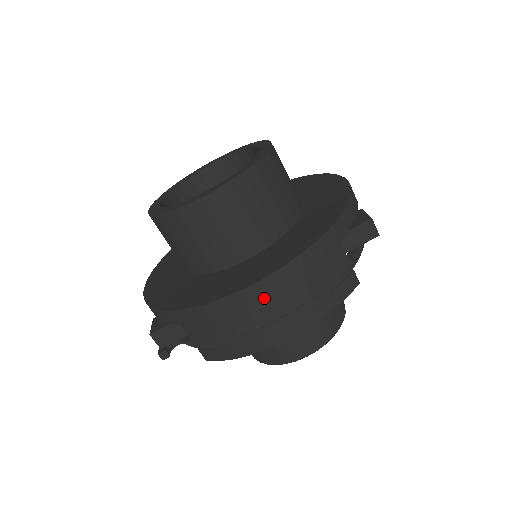
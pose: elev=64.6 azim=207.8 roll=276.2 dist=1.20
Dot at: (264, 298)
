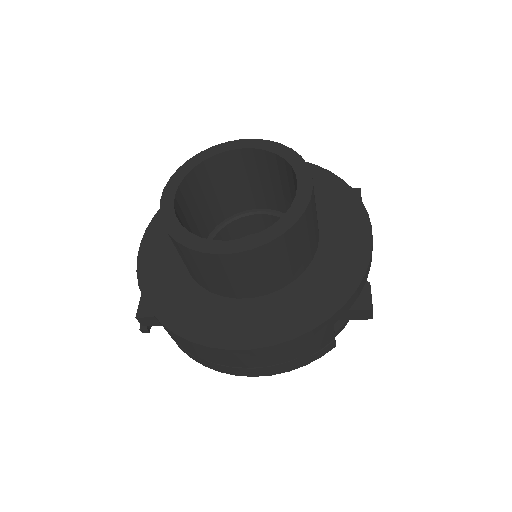
Dot at: (246, 357)
